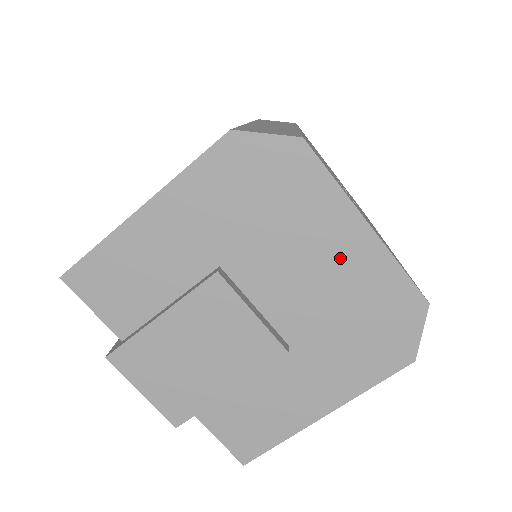
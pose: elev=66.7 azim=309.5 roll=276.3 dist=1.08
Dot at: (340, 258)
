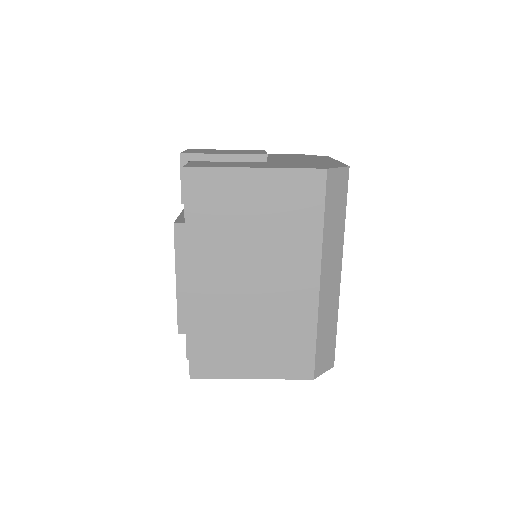
Dot at: occluded
